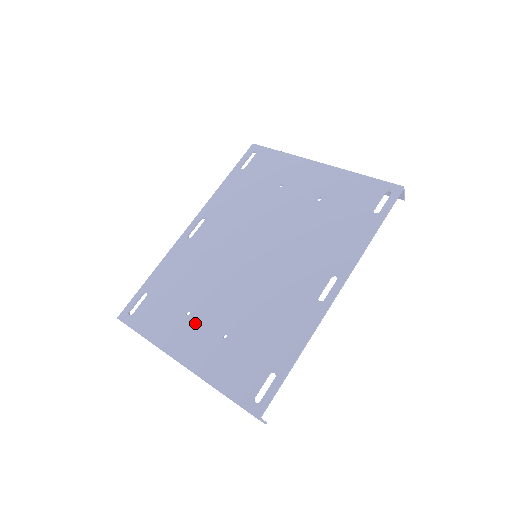
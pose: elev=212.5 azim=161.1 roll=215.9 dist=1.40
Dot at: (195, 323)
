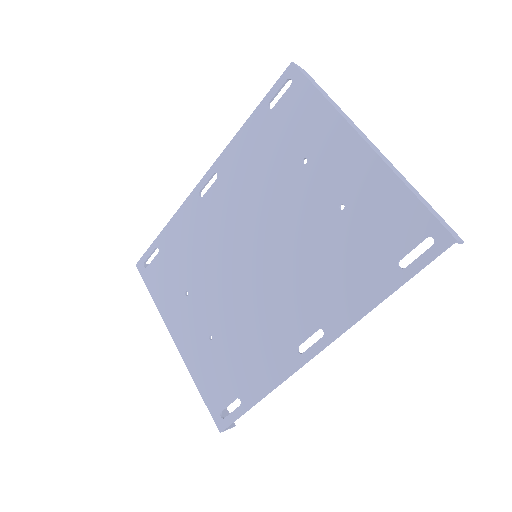
Dot at: (190, 308)
